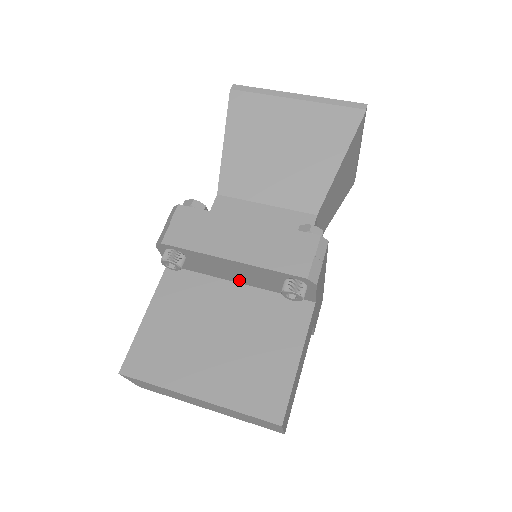
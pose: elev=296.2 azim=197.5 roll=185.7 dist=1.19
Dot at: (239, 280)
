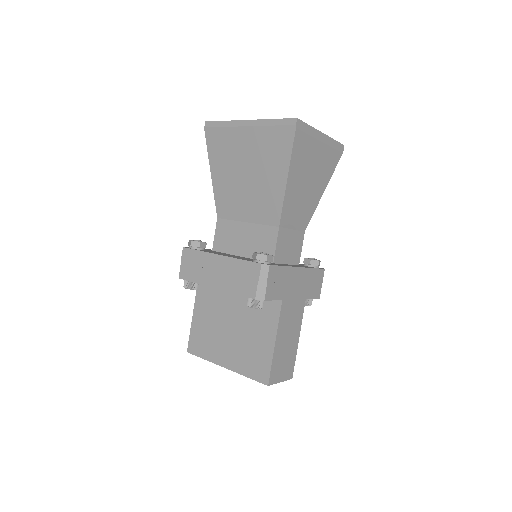
Dot at: occluded
